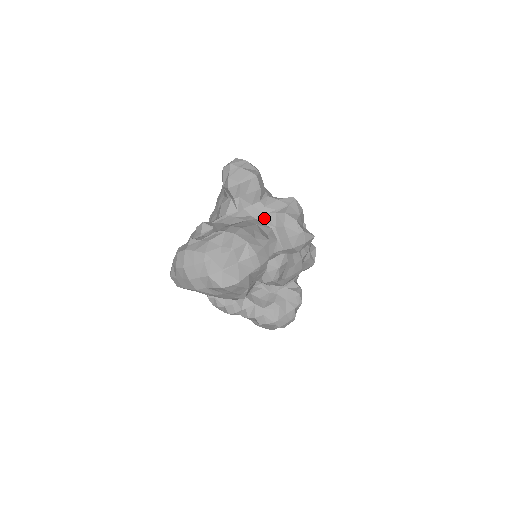
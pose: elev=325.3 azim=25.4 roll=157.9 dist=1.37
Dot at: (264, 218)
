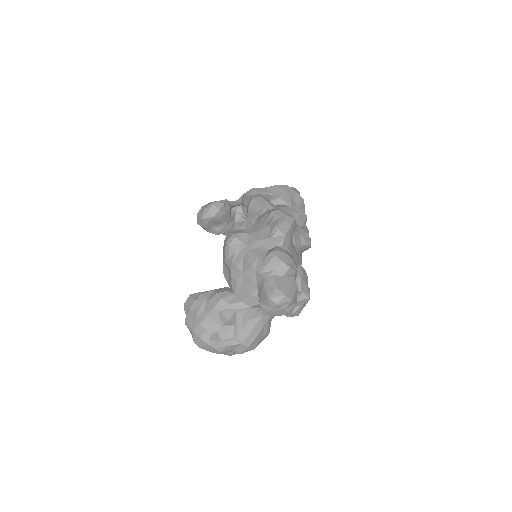
Dot at: occluded
